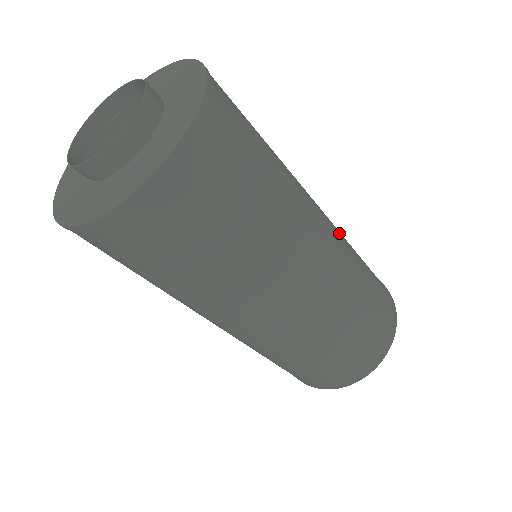
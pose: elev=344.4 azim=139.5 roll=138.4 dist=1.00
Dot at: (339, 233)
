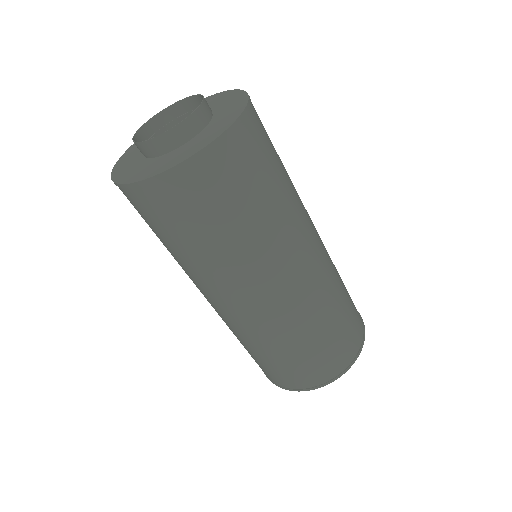
Dot at: (328, 259)
